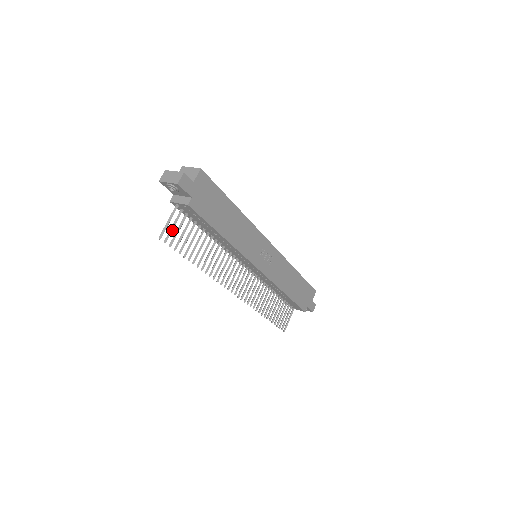
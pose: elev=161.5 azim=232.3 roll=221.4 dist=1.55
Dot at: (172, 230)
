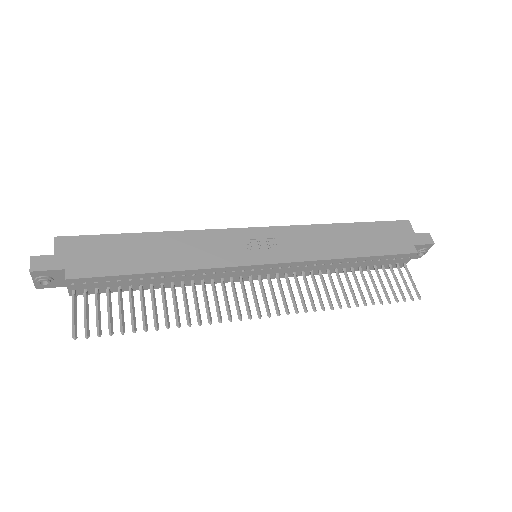
Dot at: (87, 319)
